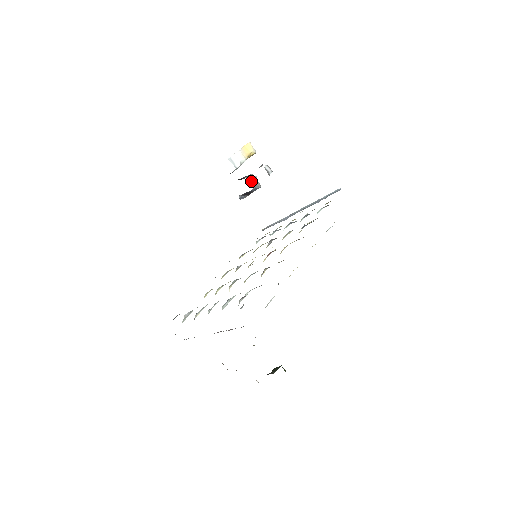
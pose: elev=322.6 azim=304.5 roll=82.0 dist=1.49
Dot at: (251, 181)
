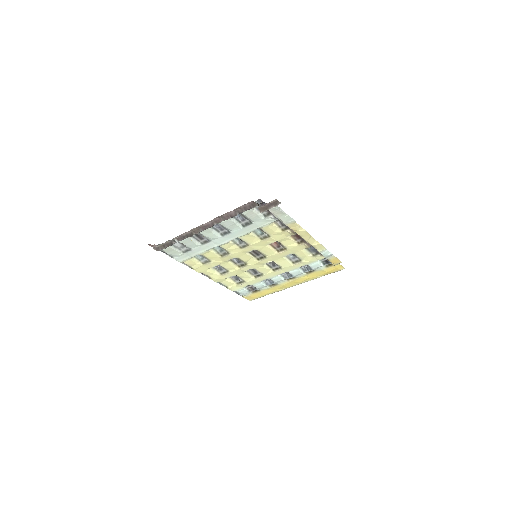
Dot at: occluded
